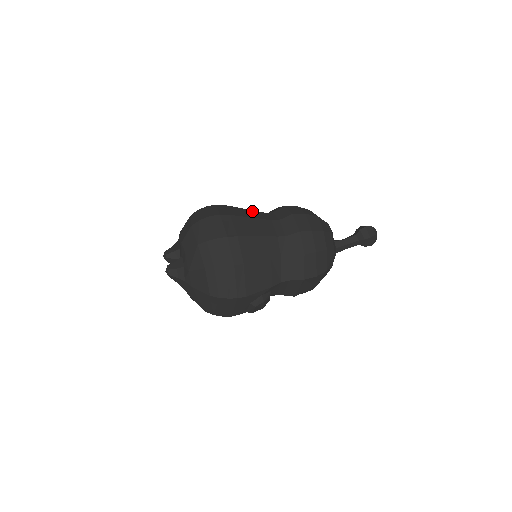
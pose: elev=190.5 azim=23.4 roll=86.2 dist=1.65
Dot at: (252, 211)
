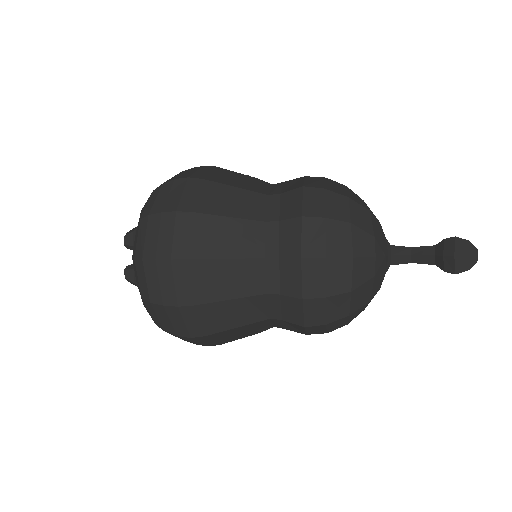
Dot at: (239, 225)
